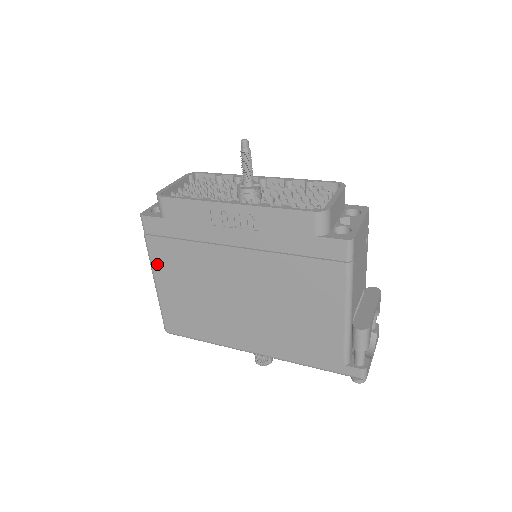
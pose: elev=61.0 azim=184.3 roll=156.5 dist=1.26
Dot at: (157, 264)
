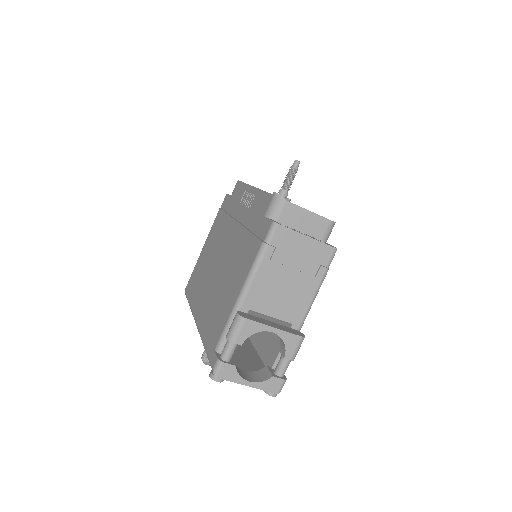
Dot at: (211, 231)
